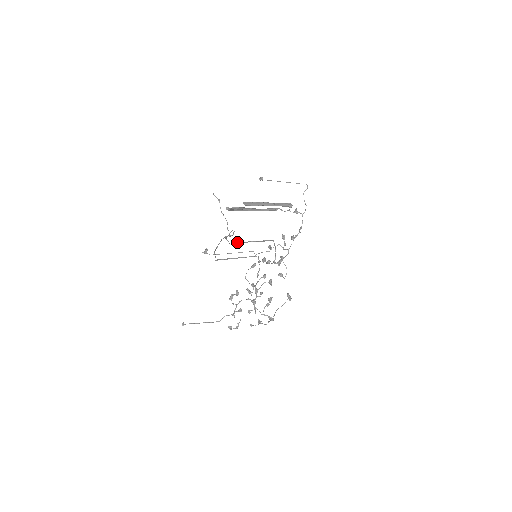
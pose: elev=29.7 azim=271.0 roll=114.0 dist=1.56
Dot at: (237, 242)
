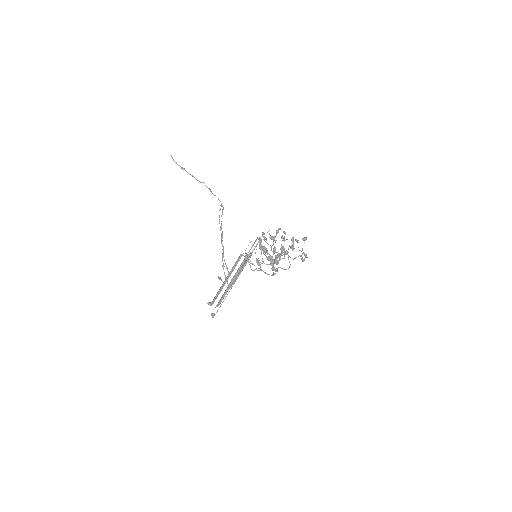
Dot at: (235, 279)
